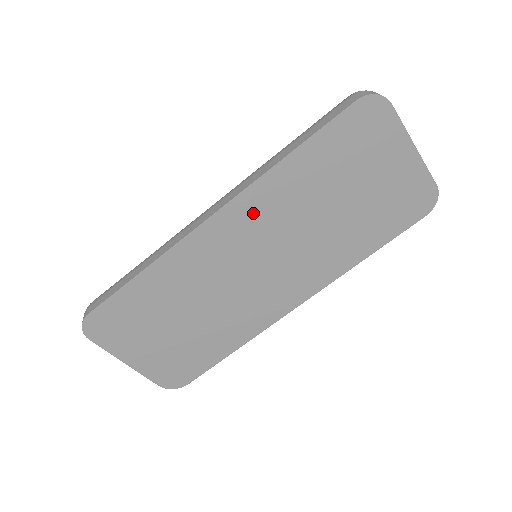
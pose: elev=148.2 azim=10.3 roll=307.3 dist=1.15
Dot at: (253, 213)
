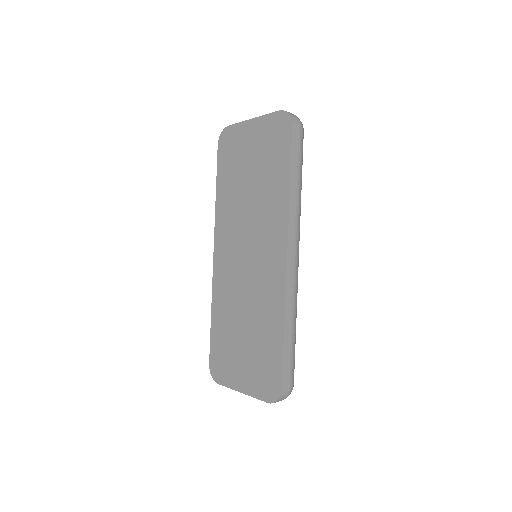
Dot at: (225, 233)
